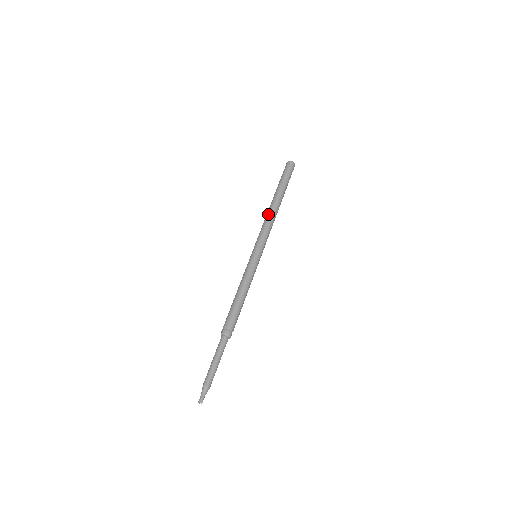
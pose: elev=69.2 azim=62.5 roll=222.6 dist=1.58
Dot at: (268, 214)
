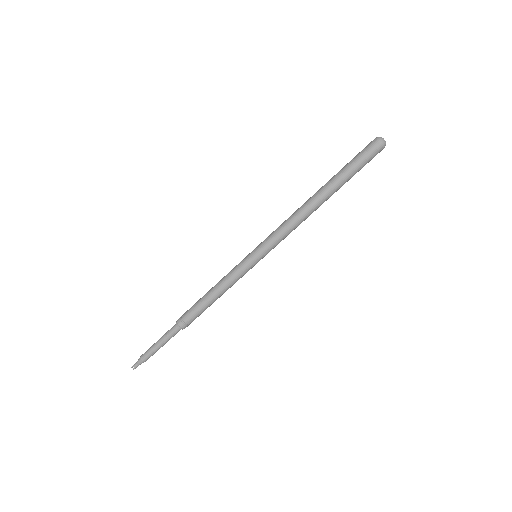
Dot at: (300, 212)
